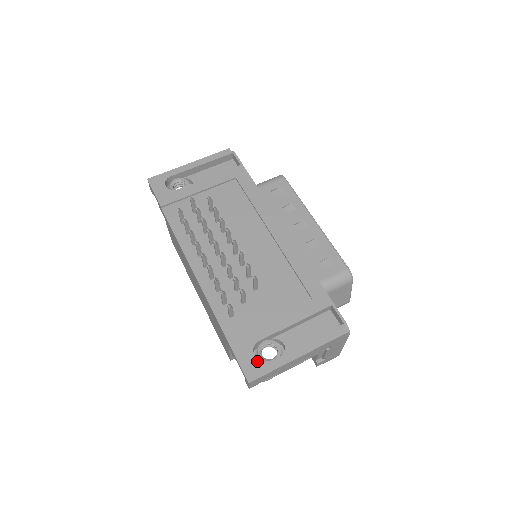
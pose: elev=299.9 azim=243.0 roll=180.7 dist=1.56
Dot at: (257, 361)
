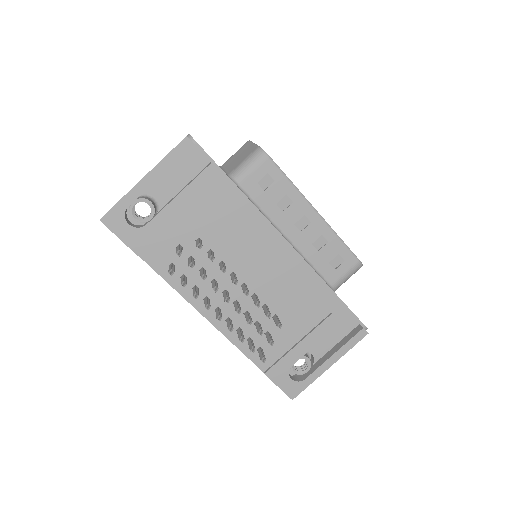
Dot at: (295, 382)
